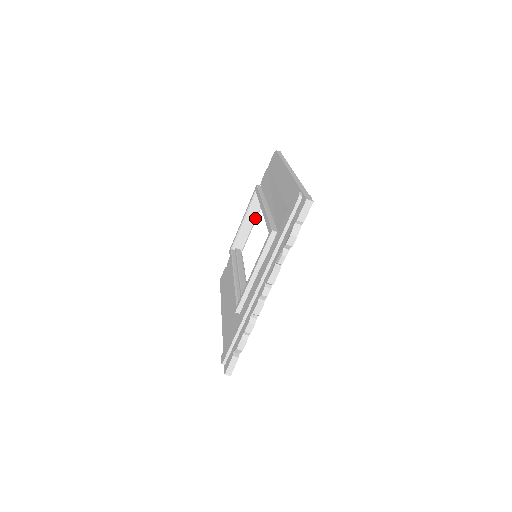
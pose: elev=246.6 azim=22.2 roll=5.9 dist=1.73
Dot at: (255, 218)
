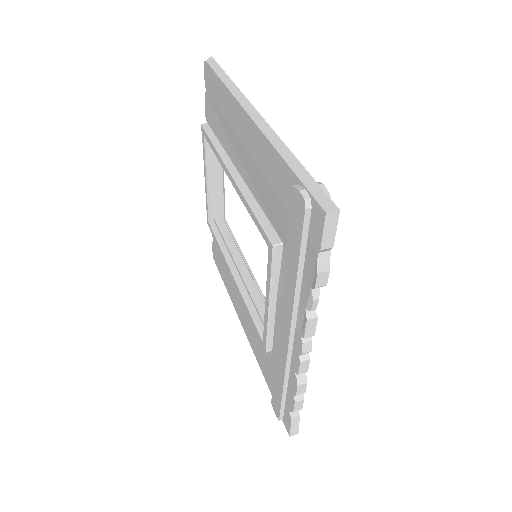
Dot at: (222, 171)
